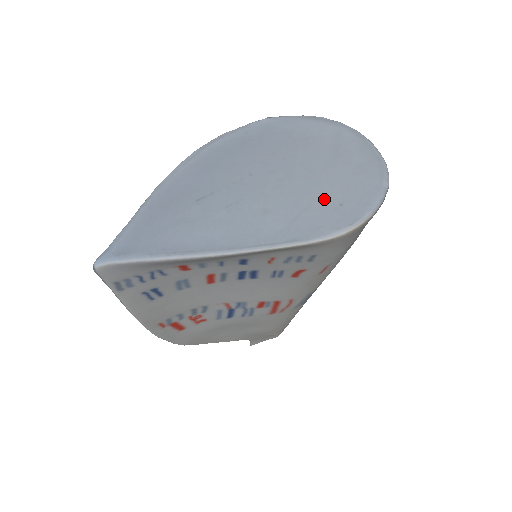
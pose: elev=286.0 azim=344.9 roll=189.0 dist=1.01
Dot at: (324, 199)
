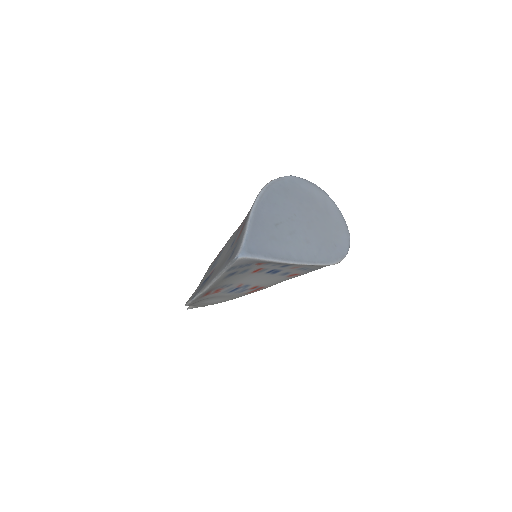
Dot at: (329, 240)
